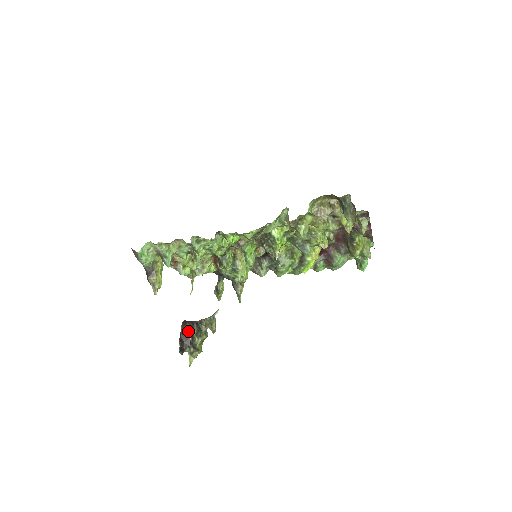
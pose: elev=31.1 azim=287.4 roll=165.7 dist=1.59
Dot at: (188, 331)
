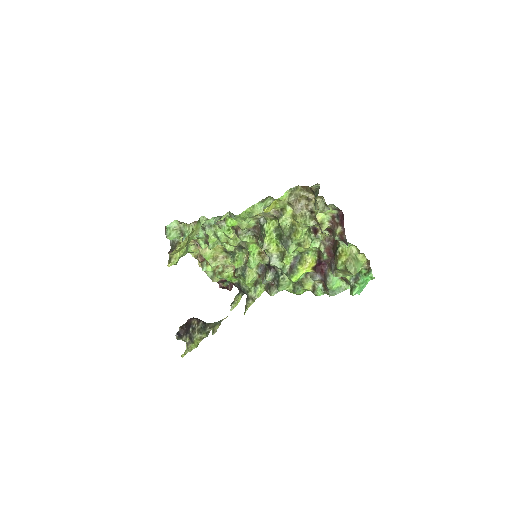
Dot at: (192, 323)
